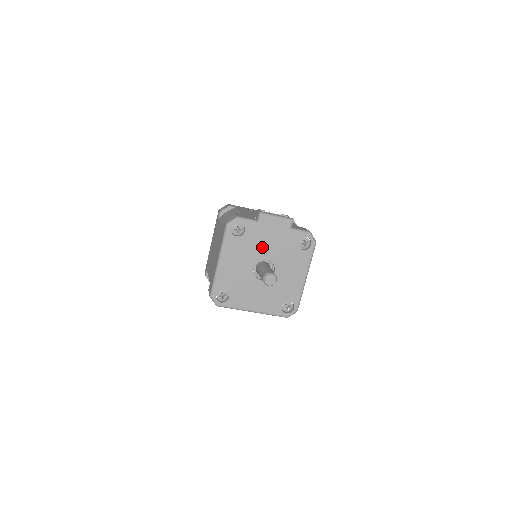
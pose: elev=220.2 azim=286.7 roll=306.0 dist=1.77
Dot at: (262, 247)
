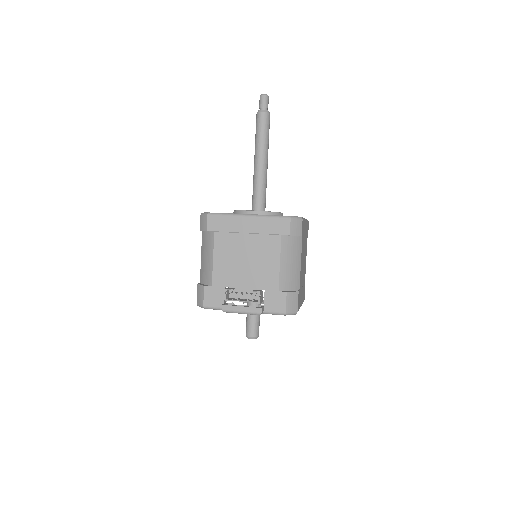
Dot at: occluded
